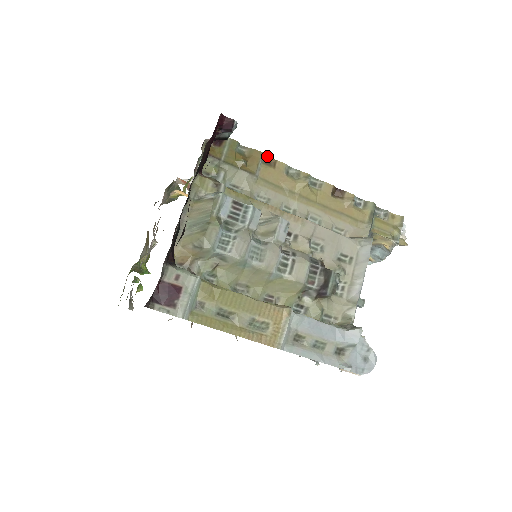
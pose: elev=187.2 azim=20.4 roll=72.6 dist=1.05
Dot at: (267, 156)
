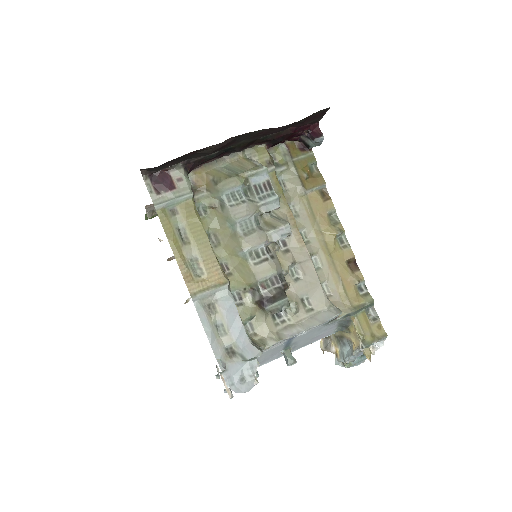
Dot at: occluded
